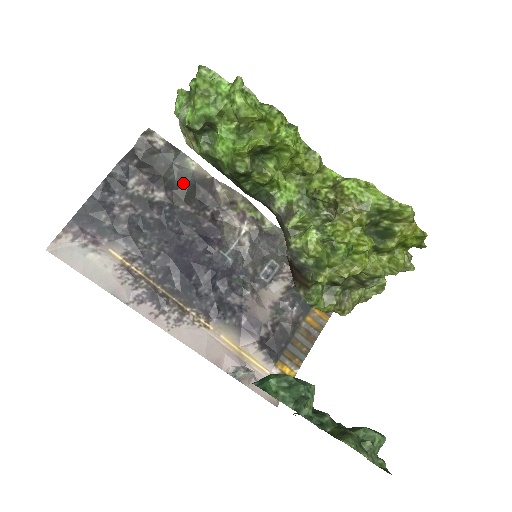
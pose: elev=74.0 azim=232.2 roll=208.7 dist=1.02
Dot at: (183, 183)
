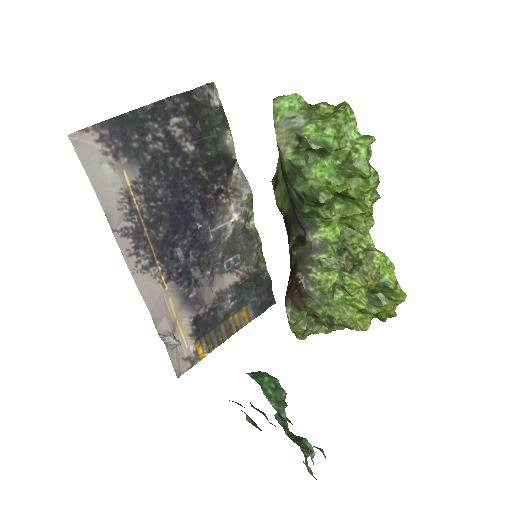
Dot at: (213, 149)
